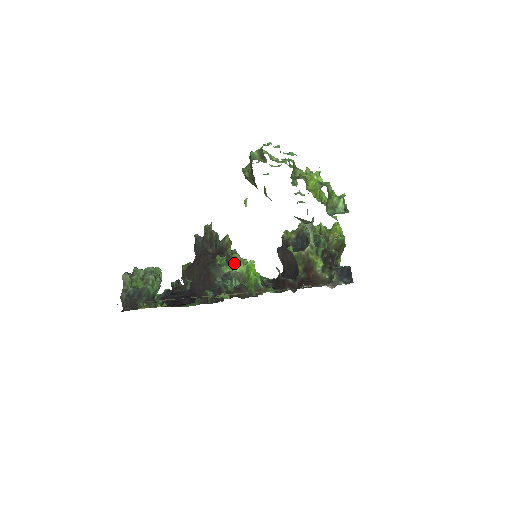
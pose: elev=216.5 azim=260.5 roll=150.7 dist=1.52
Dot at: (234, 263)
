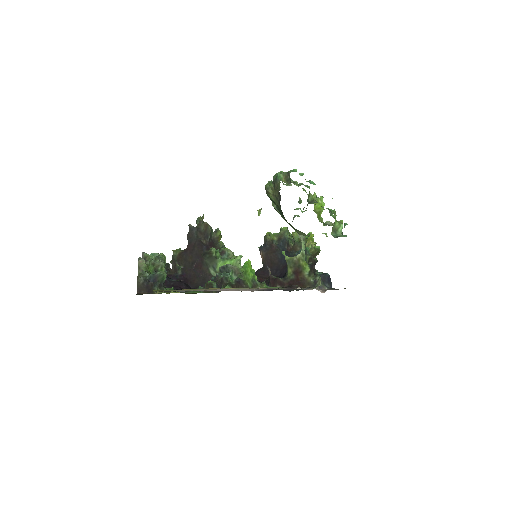
Dot at: (227, 256)
